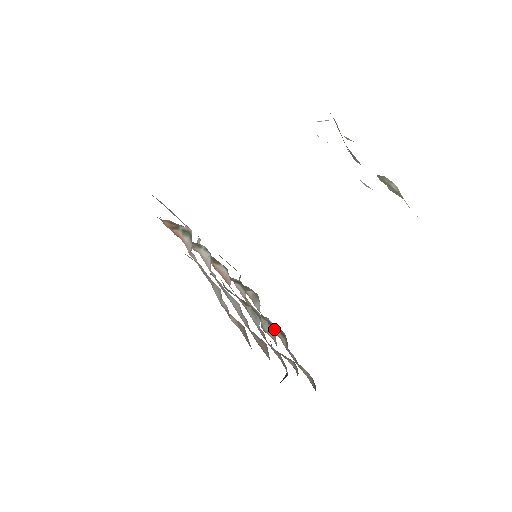
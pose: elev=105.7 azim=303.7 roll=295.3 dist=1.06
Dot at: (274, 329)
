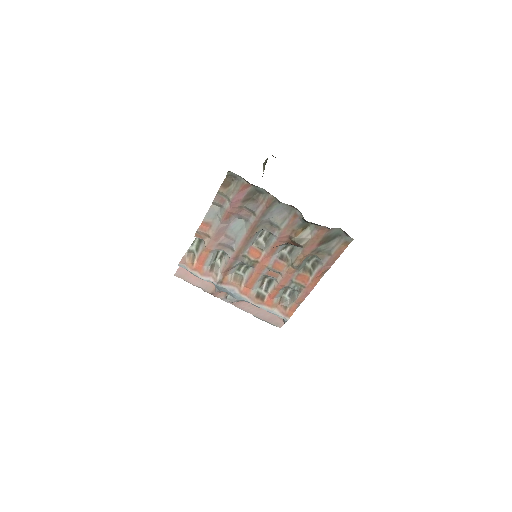
Dot at: (311, 277)
